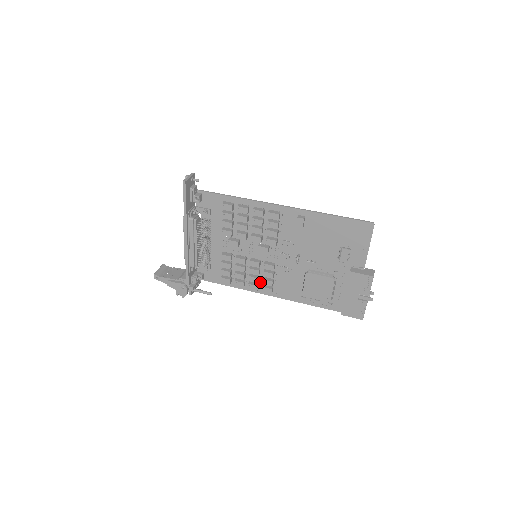
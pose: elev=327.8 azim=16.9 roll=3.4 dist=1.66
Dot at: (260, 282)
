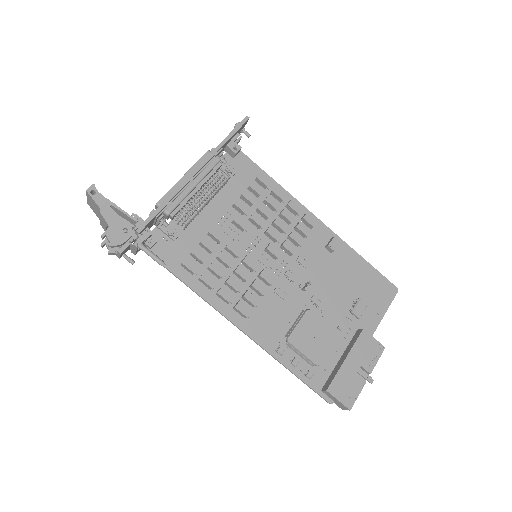
Dot at: (234, 297)
